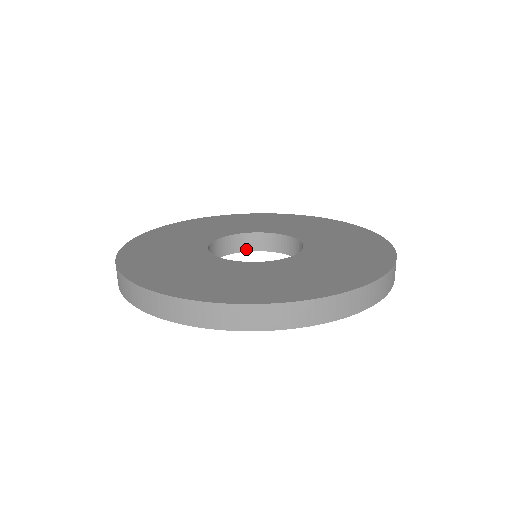
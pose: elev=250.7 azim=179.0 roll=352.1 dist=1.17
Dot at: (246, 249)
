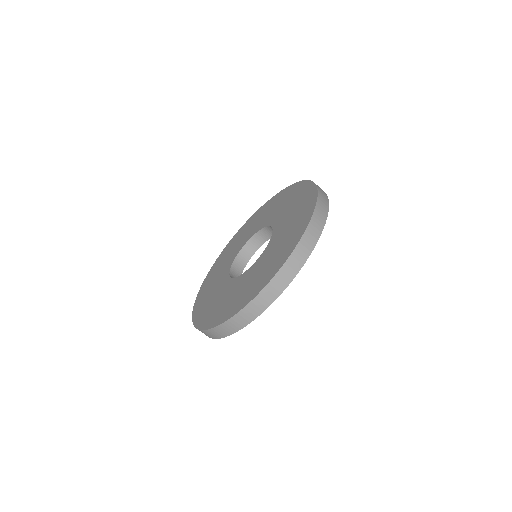
Dot at: (241, 271)
